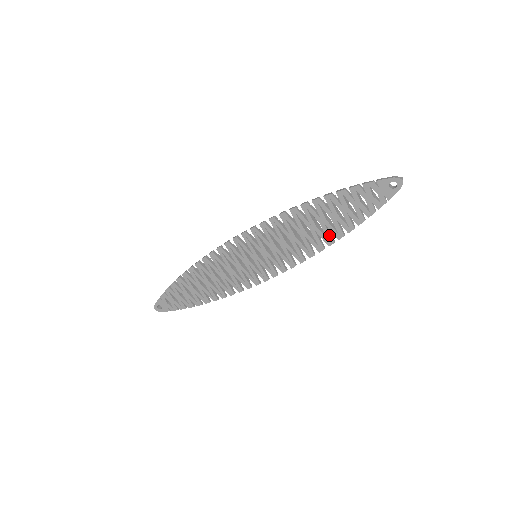
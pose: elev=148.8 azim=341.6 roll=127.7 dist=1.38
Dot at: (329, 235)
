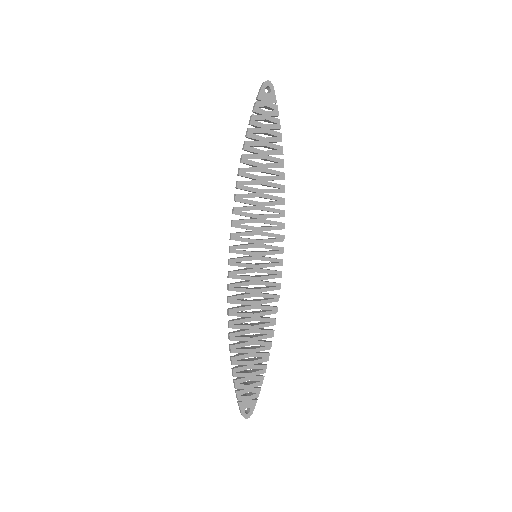
Dot at: (276, 172)
